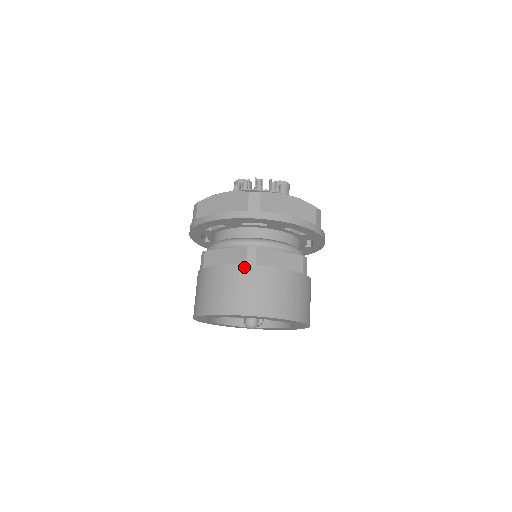
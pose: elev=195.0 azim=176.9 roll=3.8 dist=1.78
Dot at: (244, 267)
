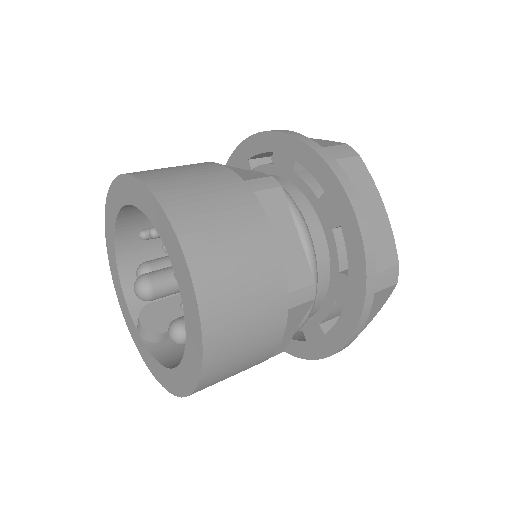
Dot at: (238, 179)
